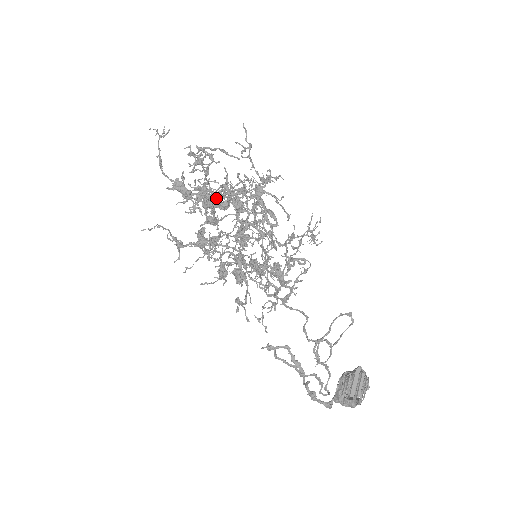
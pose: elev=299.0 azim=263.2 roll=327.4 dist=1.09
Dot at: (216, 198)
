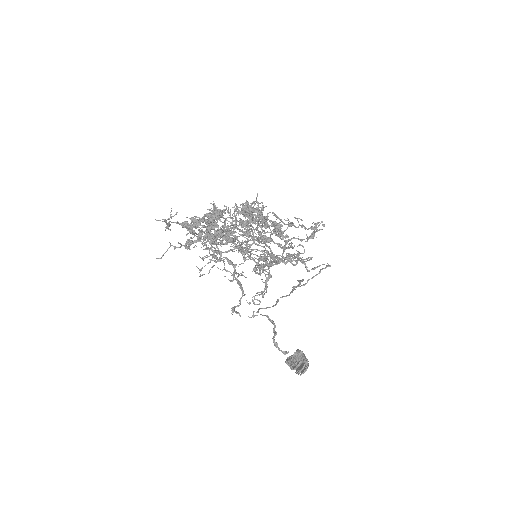
Dot at: (224, 235)
